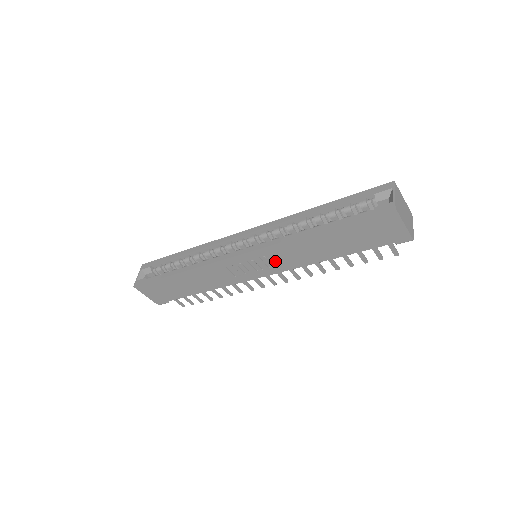
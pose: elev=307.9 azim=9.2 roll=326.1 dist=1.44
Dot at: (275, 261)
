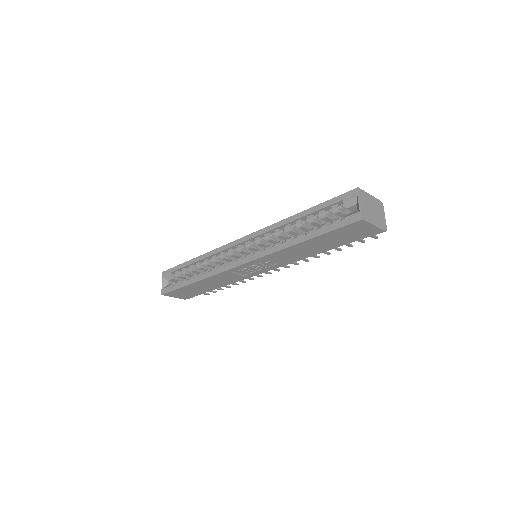
Dot at: (273, 262)
